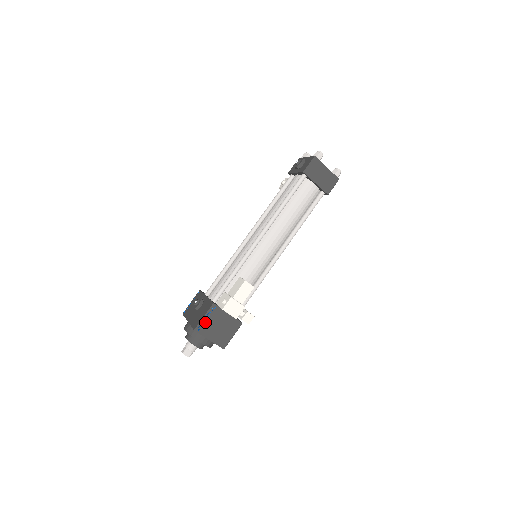
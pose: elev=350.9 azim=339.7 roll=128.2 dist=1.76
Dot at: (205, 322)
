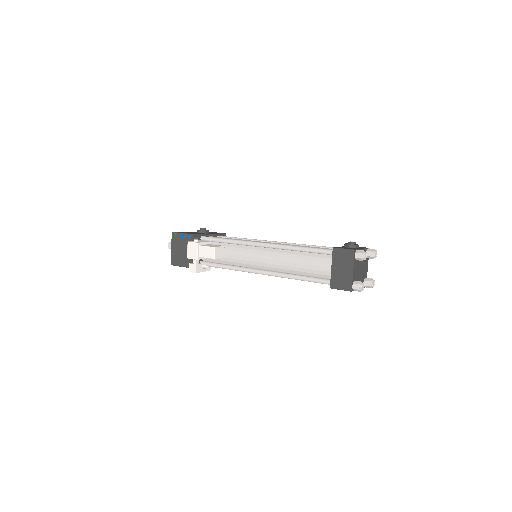
Dot at: (180, 237)
